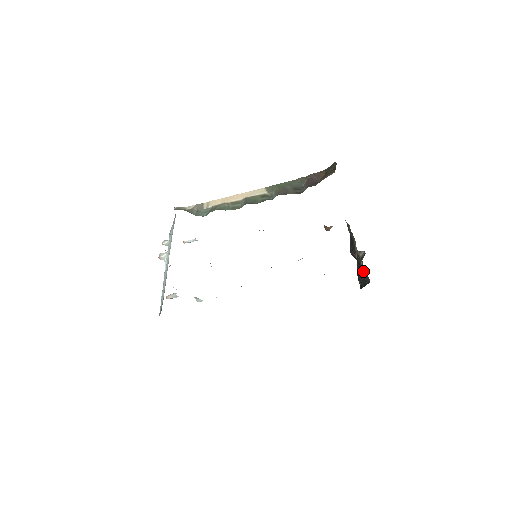
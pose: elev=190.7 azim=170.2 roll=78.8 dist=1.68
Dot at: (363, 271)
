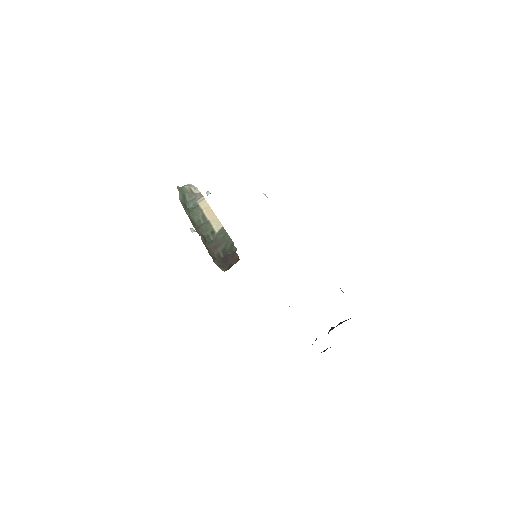
Dot at: occluded
